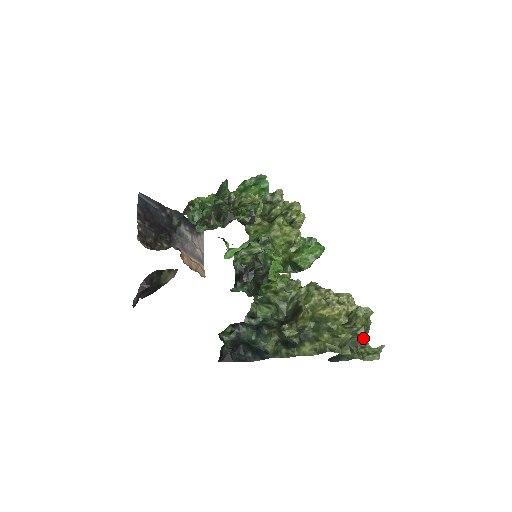
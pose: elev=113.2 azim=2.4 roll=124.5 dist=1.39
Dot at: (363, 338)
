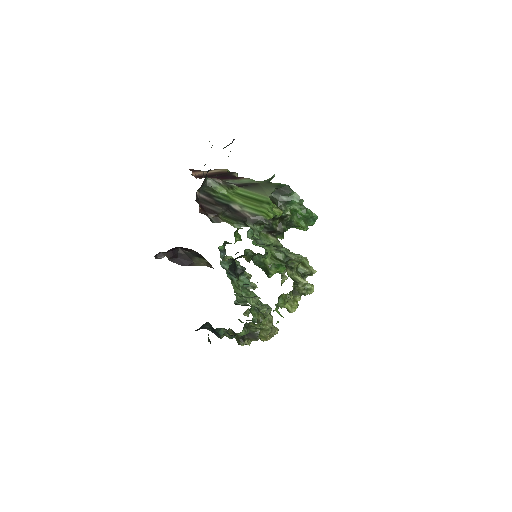
Dot at: occluded
